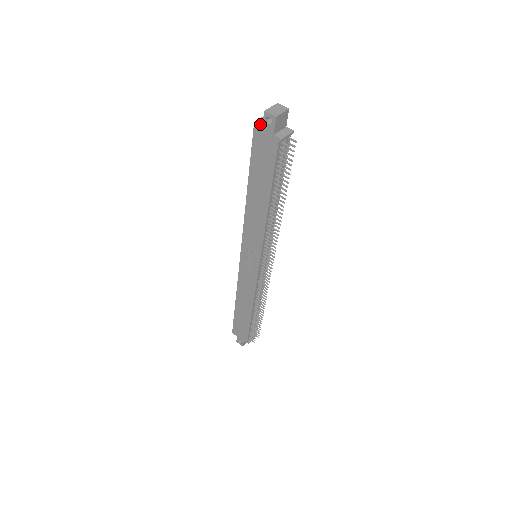
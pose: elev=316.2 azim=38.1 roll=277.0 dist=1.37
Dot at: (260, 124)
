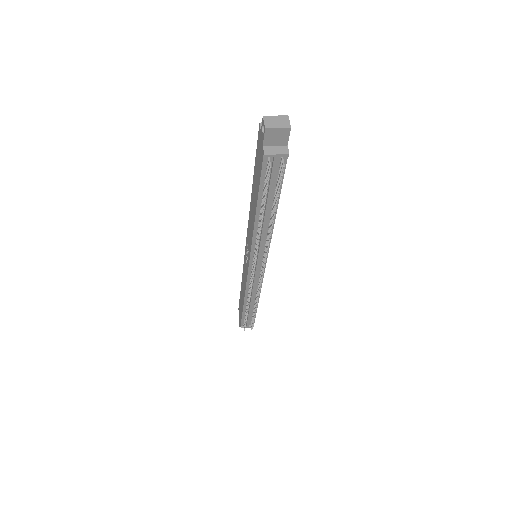
Dot at: (261, 128)
